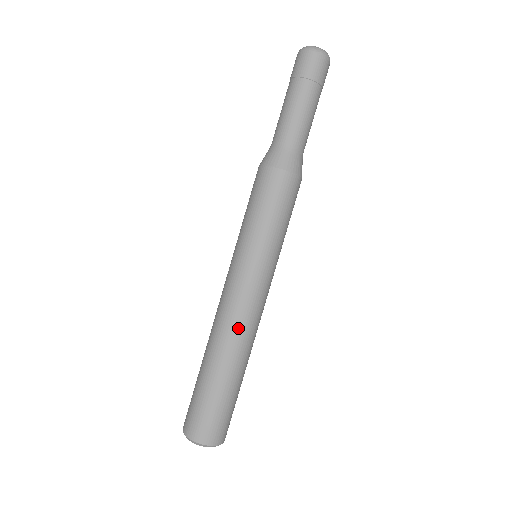
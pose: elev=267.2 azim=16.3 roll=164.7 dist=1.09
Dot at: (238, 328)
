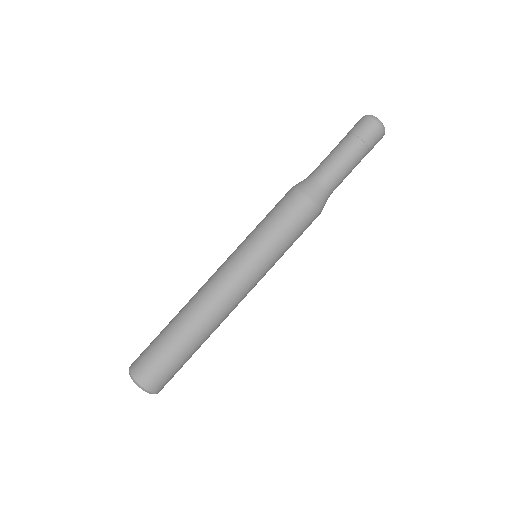
Dot at: (224, 312)
